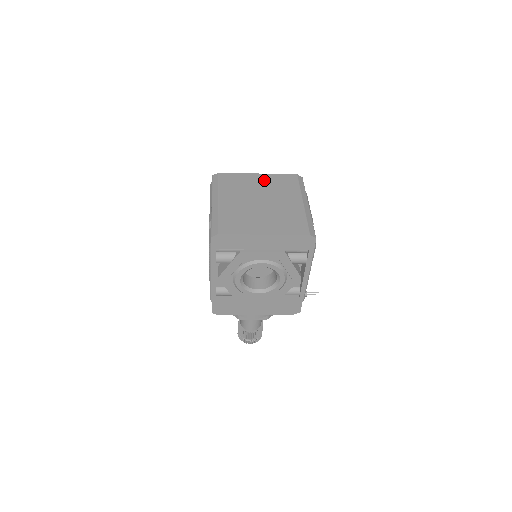
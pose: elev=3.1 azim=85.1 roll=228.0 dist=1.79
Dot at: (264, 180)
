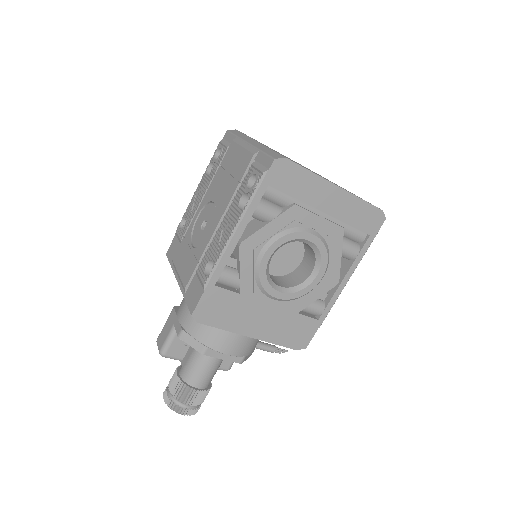
Dot at: occluded
